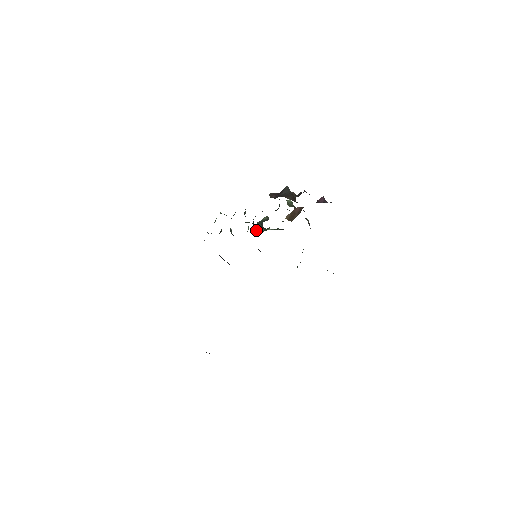
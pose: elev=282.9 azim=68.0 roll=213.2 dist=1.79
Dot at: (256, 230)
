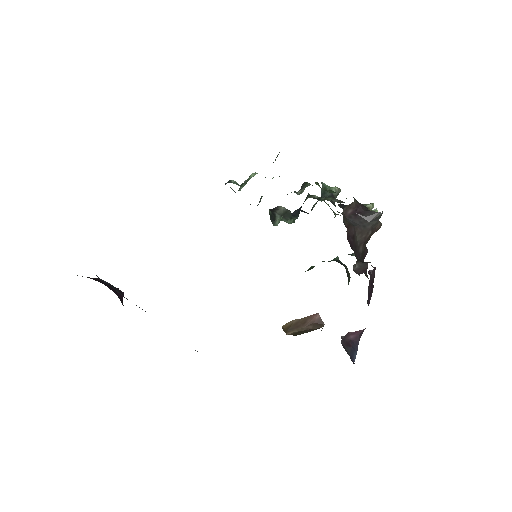
Dot at: (299, 211)
